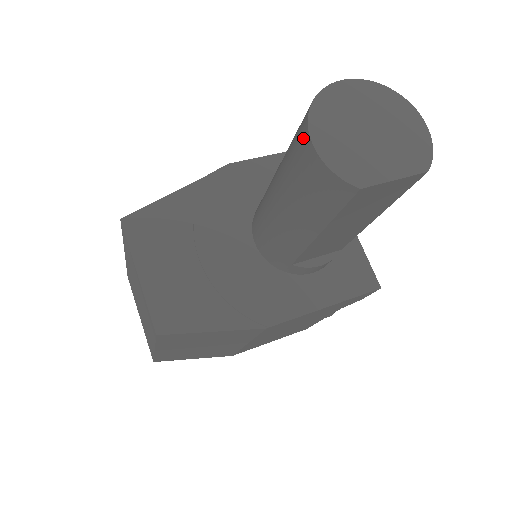
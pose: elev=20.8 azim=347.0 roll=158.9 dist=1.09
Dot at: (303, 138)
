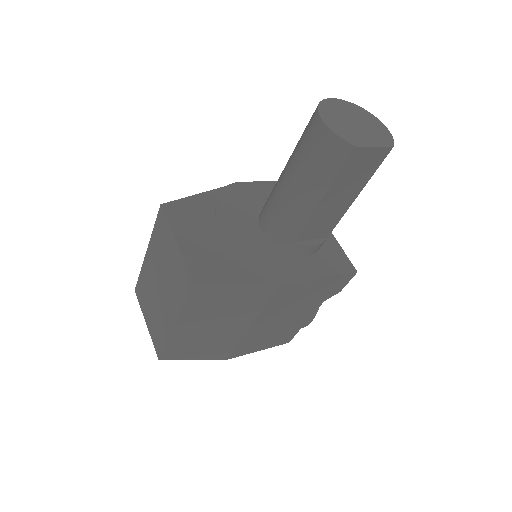
Dot at: (315, 122)
